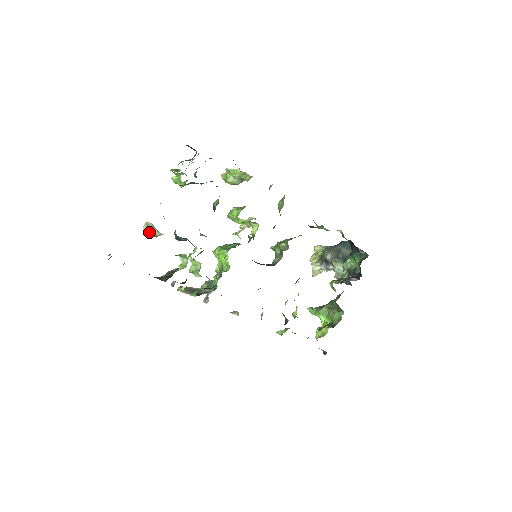
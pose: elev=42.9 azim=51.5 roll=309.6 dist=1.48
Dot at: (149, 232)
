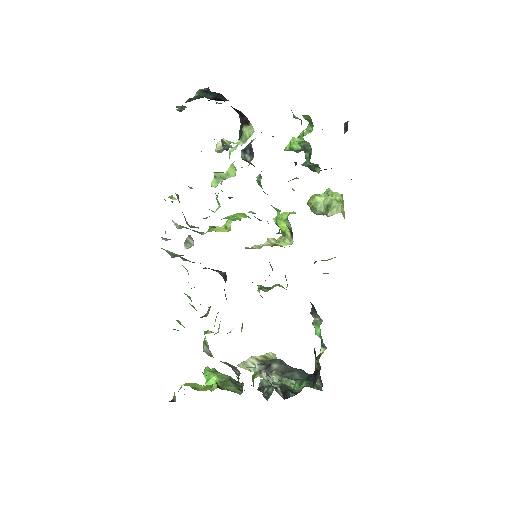
Dot at: (217, 149)
